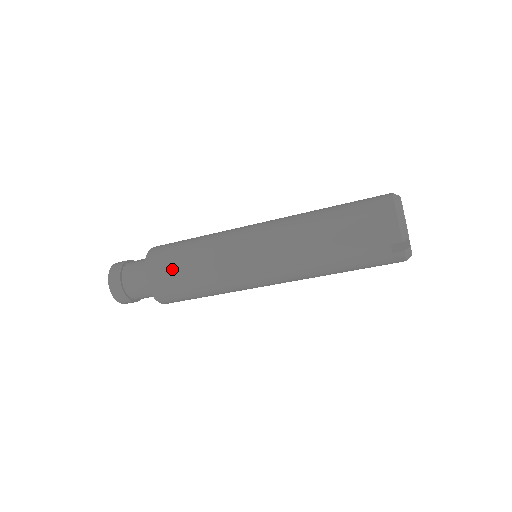
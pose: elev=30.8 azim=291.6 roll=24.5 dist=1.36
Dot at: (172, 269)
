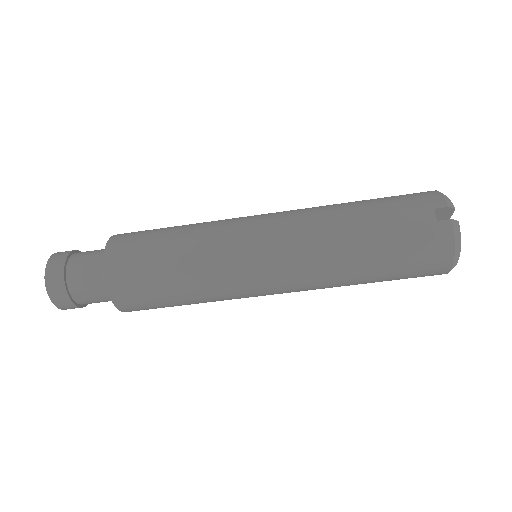
Dot at: (149, 233)
